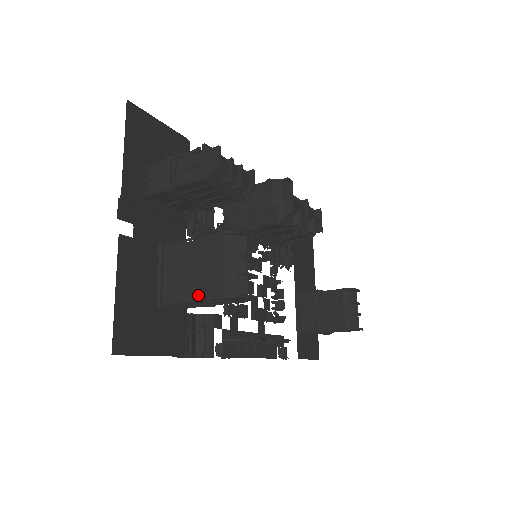
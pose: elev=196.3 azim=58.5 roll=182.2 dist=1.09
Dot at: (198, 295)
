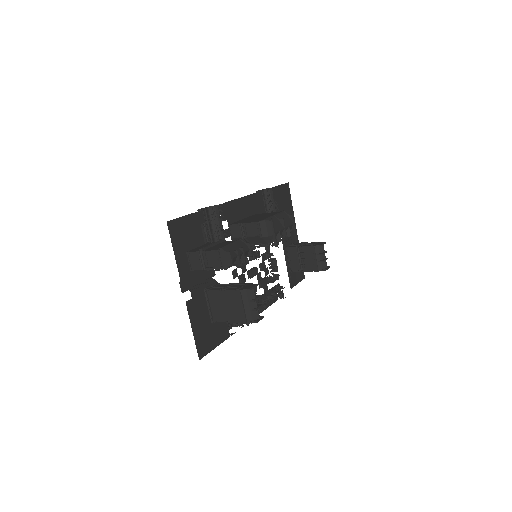
Dot at: (233, 320)
